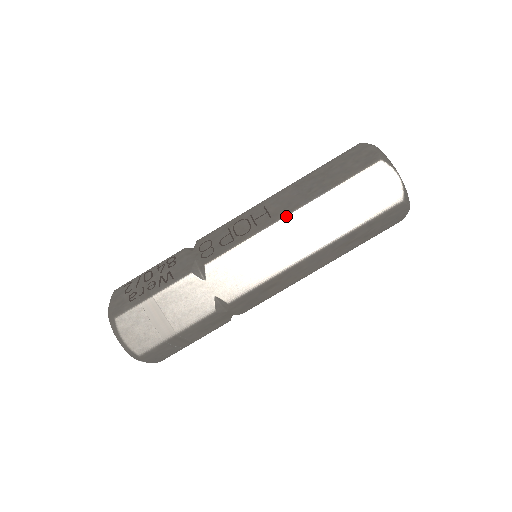
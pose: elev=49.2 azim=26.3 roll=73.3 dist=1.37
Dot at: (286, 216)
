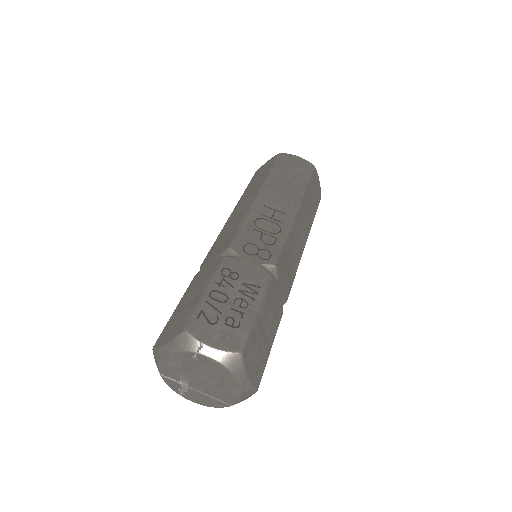
Dot at: (297, 211)
